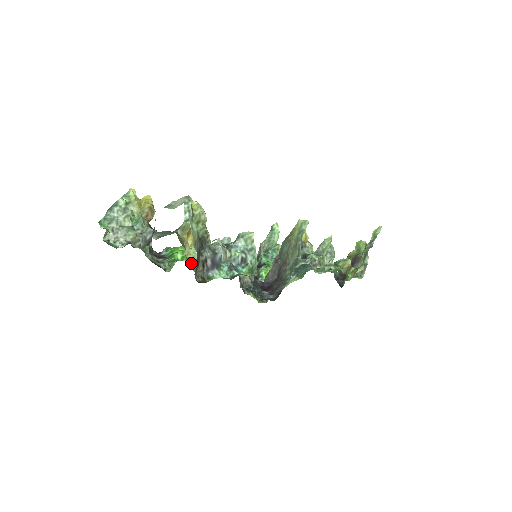
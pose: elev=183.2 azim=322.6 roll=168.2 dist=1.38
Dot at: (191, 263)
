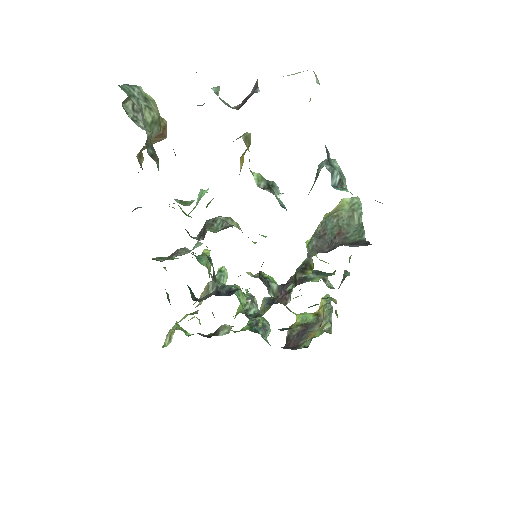
Dot at: occluded
